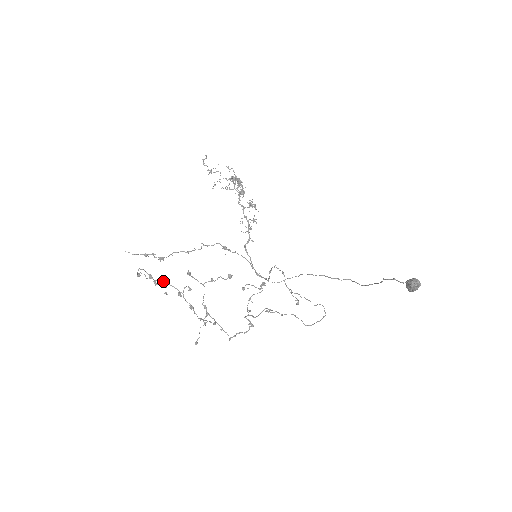
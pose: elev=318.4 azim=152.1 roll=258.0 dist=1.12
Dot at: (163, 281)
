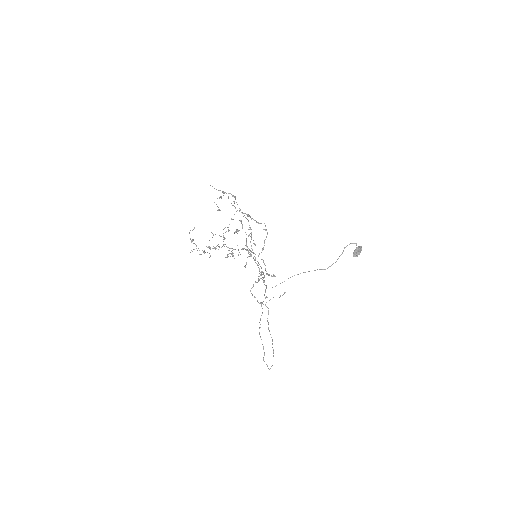
Dot at: (235, 207)
